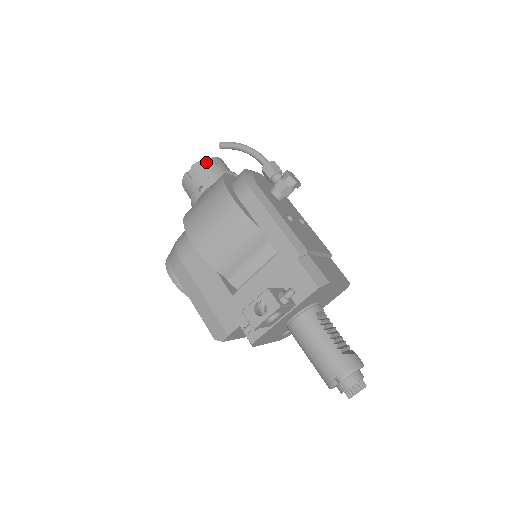
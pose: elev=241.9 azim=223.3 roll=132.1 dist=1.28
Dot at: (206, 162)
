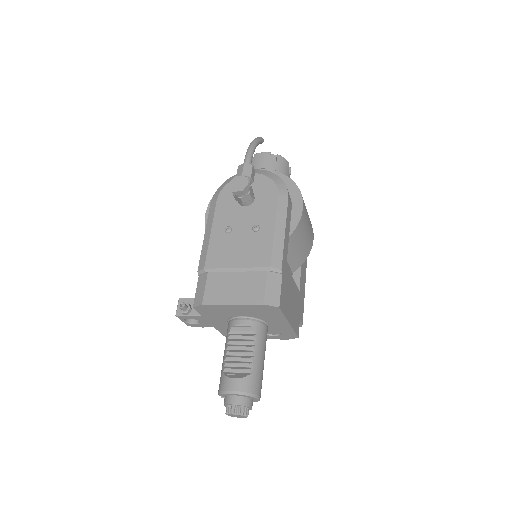
Dot at: occluded
